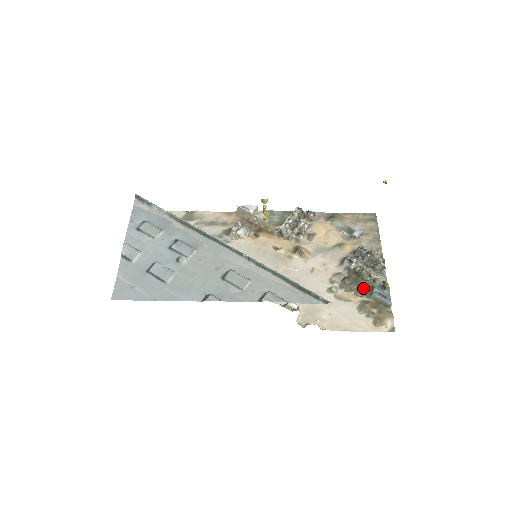
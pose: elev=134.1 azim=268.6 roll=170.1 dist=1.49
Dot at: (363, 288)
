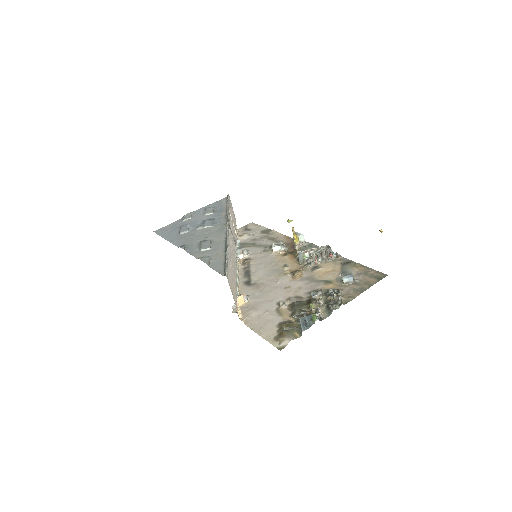
Dot at: (299, 312)
